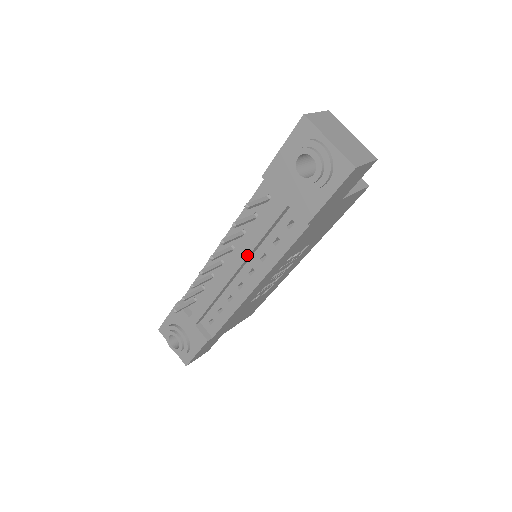
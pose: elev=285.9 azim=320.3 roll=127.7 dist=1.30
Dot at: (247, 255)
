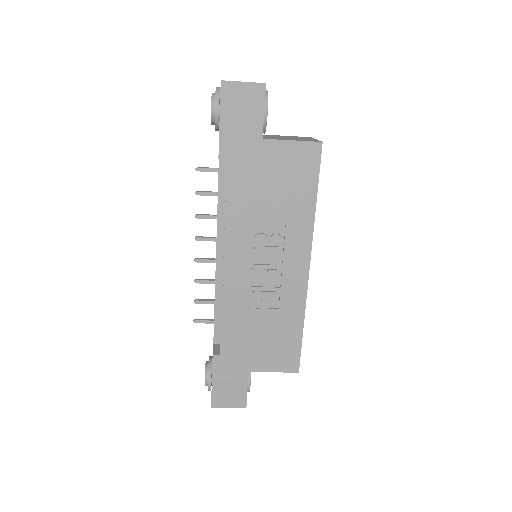
Dot at: (217, 228)
